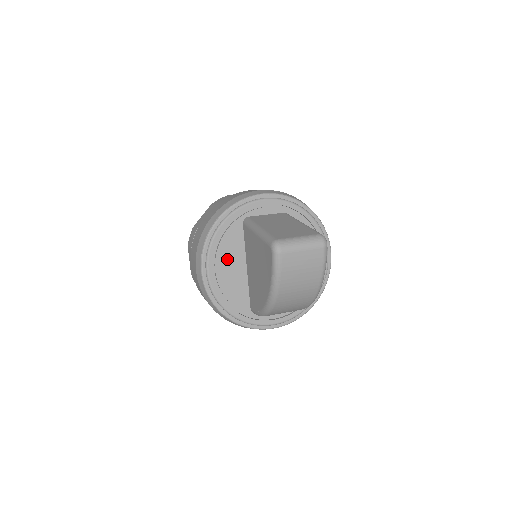
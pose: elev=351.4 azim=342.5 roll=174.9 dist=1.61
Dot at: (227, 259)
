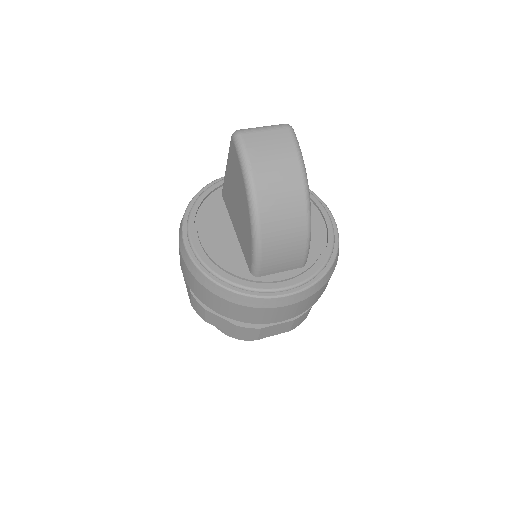
Dot at: (211, 226)
